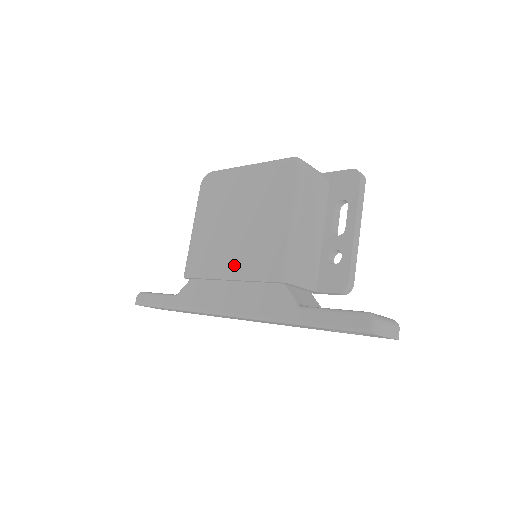
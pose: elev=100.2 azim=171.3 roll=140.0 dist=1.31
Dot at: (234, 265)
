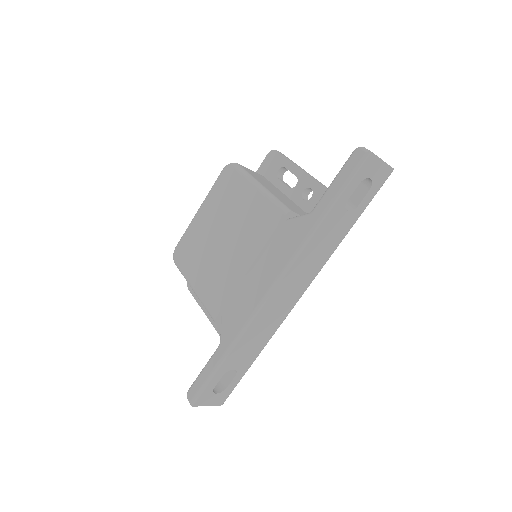
Dot at: (244, 256)
